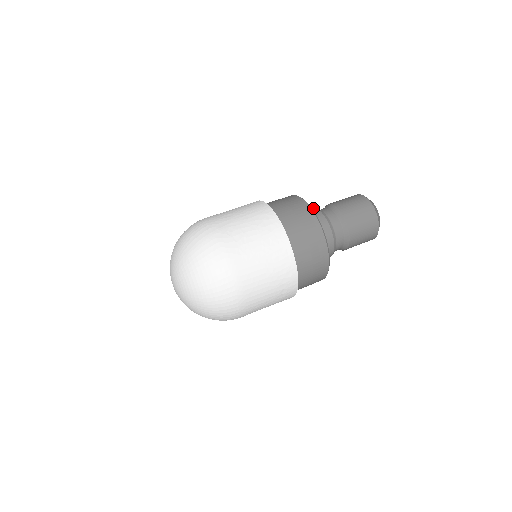
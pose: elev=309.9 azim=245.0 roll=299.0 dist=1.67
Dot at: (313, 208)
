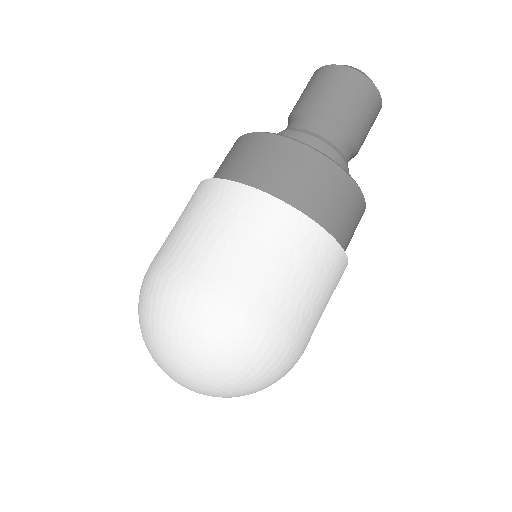
Dot at: (304, 135)
